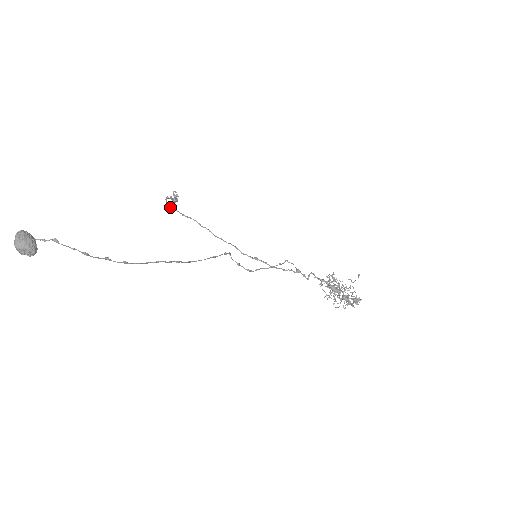
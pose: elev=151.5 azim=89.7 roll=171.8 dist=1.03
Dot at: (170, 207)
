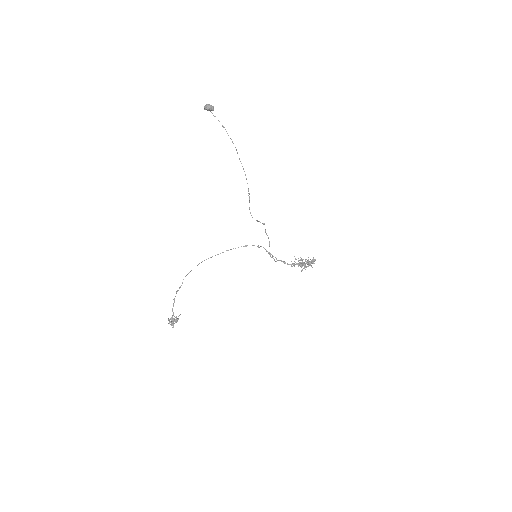
Dot at: (190, 271)
